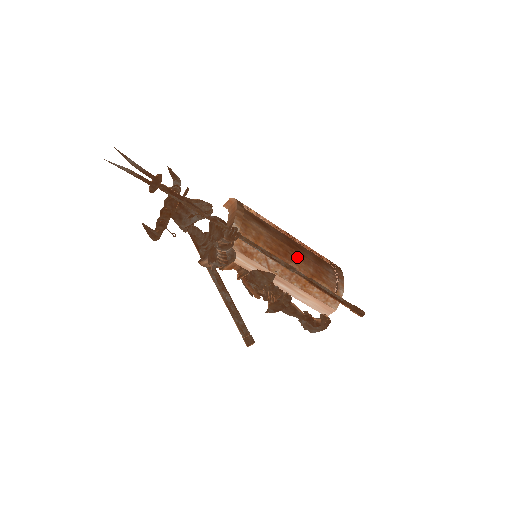
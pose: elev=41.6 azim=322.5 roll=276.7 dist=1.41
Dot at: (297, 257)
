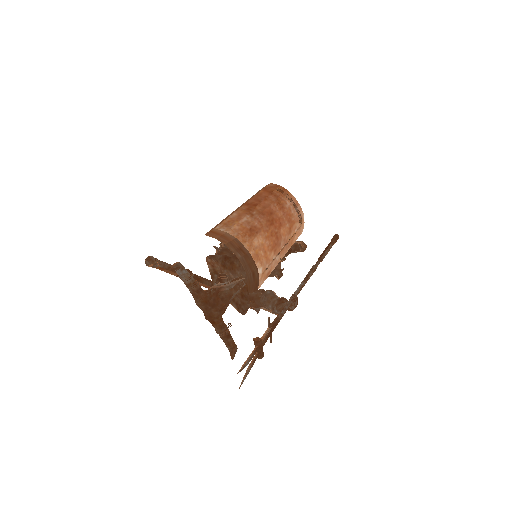
Dot at: (280, 228)
